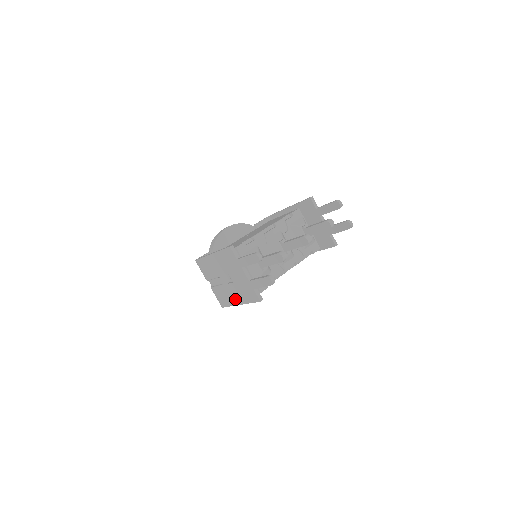
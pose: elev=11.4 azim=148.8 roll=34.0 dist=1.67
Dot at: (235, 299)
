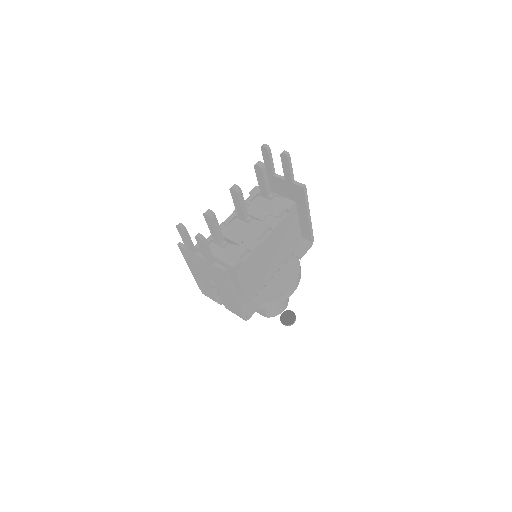
Dot at: (230, 296)
